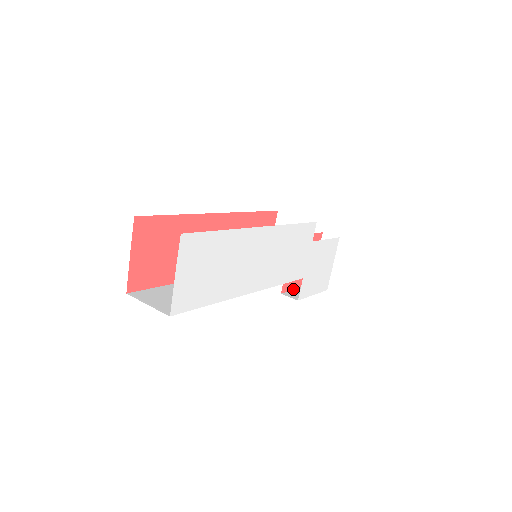
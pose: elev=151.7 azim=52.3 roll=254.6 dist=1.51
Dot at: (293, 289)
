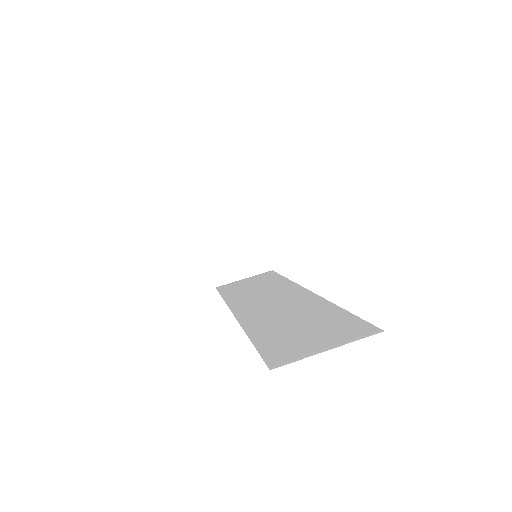
Dot at: occluded
